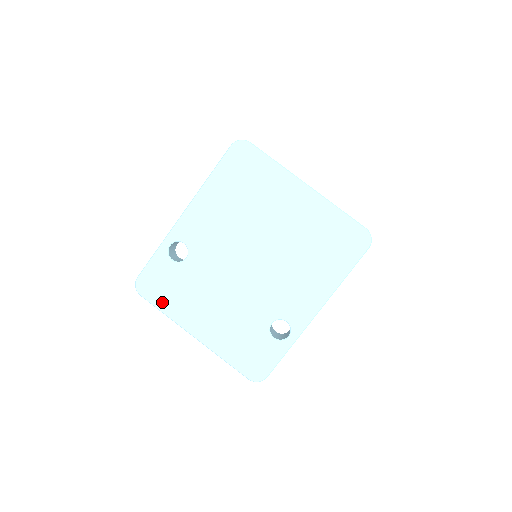
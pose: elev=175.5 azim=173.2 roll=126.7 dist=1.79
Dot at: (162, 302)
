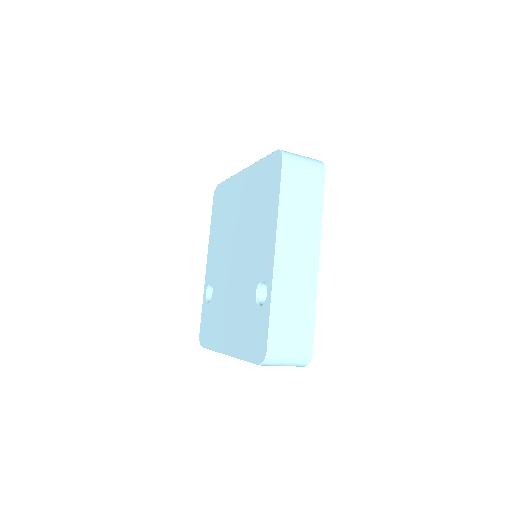
Dot at: (210, 341)
